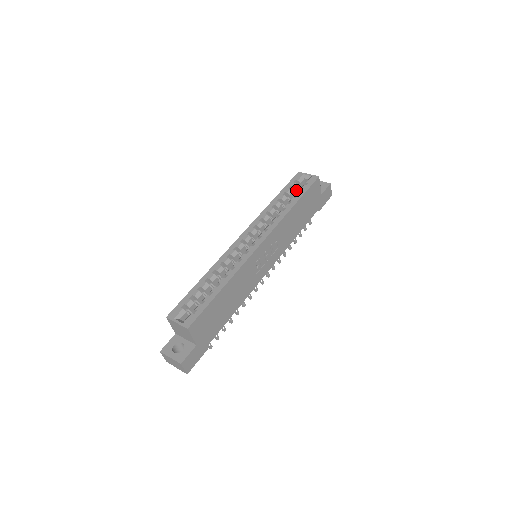
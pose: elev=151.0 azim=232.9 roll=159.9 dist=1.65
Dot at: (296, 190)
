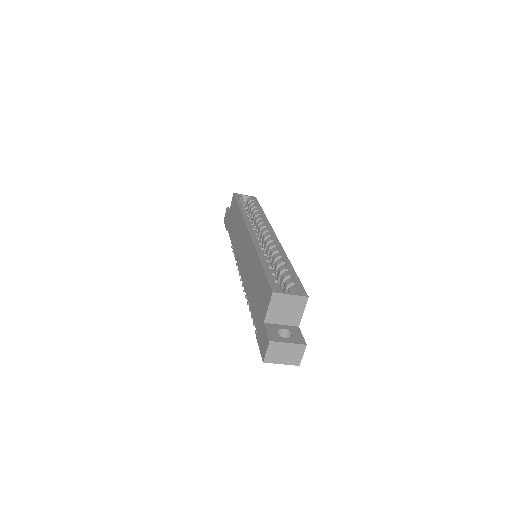
Dot at: occluded
